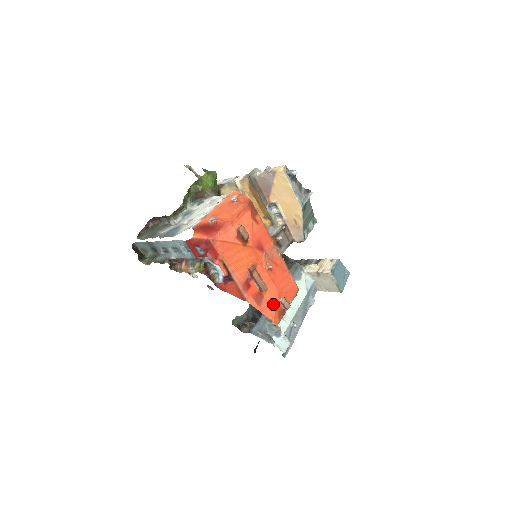
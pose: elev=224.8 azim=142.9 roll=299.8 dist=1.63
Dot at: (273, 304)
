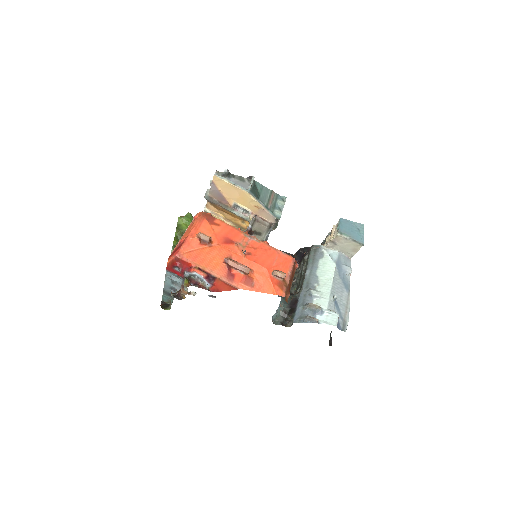
Dot at: (267, 280)
